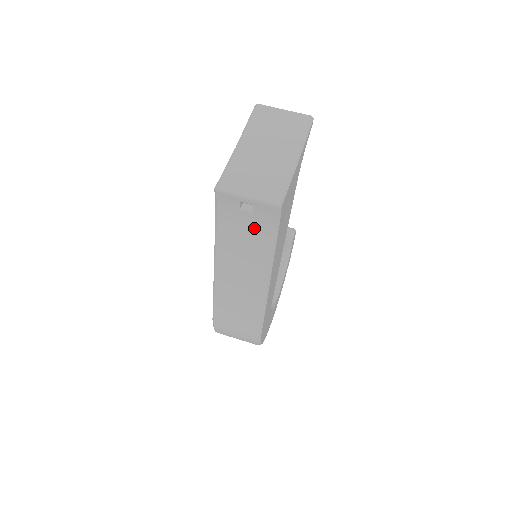
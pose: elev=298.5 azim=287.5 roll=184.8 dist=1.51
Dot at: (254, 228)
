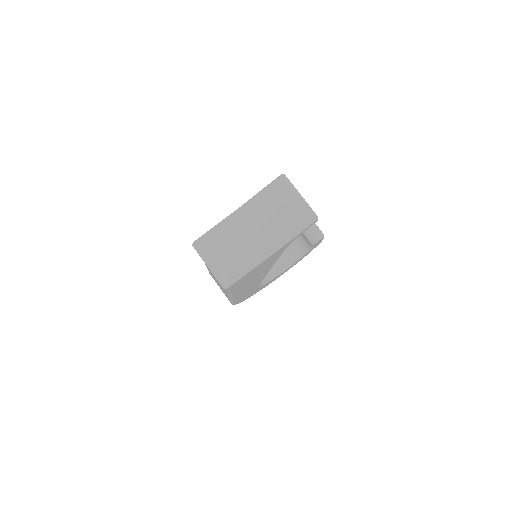
Dot at: occluded
